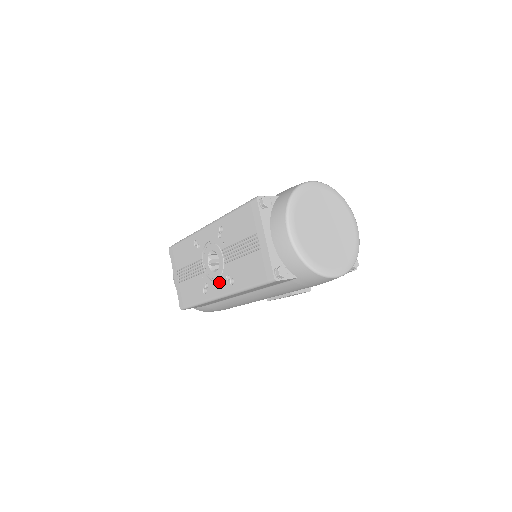
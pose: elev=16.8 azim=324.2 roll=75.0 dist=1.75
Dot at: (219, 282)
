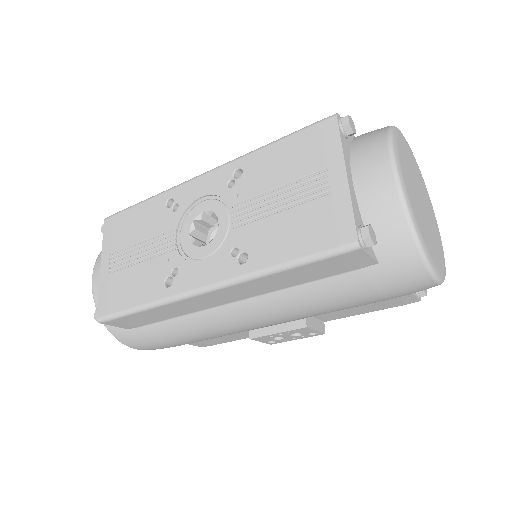
Dot at: (209, 262)
